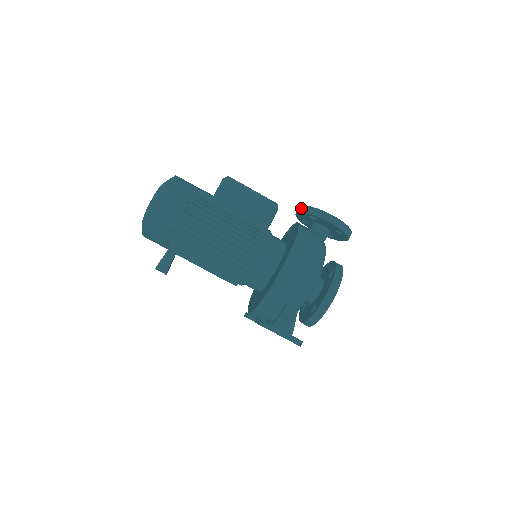
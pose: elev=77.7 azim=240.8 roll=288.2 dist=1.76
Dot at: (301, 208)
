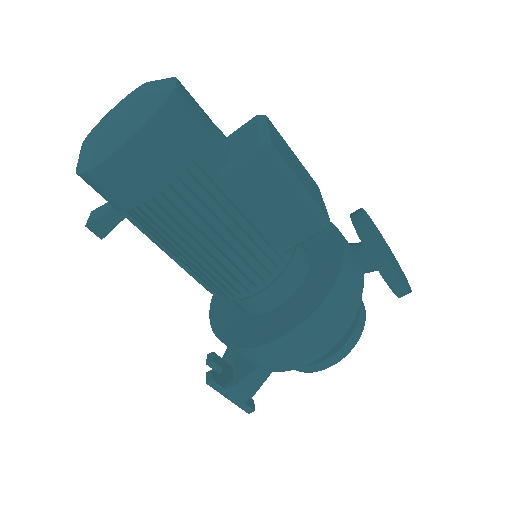
Dot at: (363, 229)
